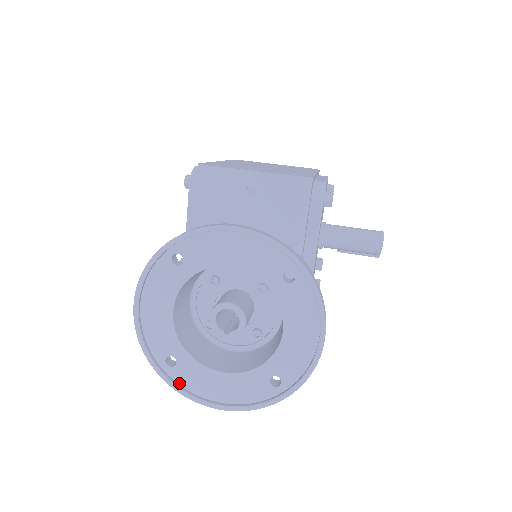
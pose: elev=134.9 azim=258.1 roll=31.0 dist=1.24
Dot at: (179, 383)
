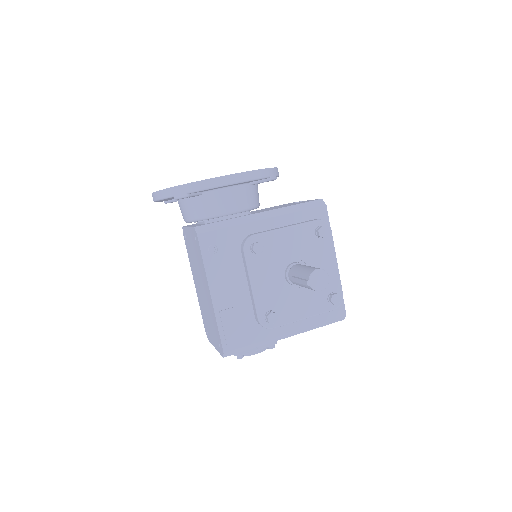
Dot at: occluded
